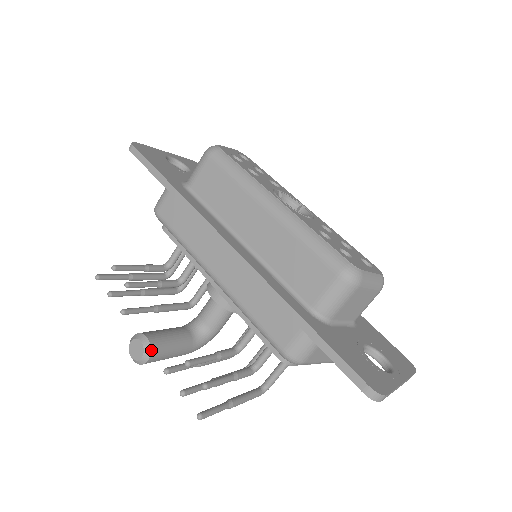
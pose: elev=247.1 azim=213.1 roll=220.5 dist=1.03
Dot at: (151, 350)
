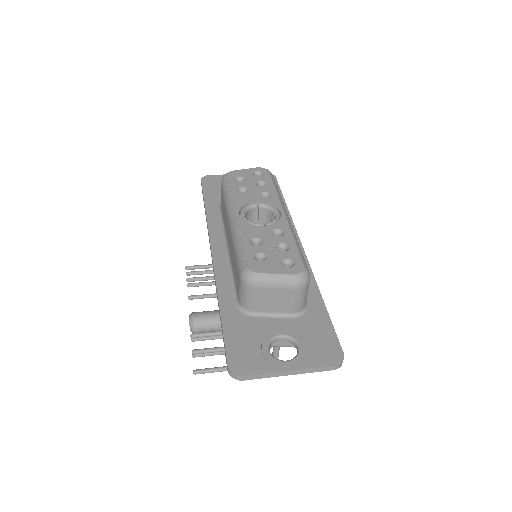
Dot at: (193, 324)
